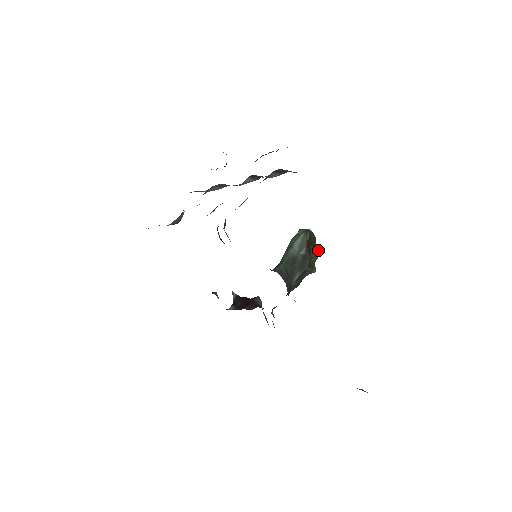
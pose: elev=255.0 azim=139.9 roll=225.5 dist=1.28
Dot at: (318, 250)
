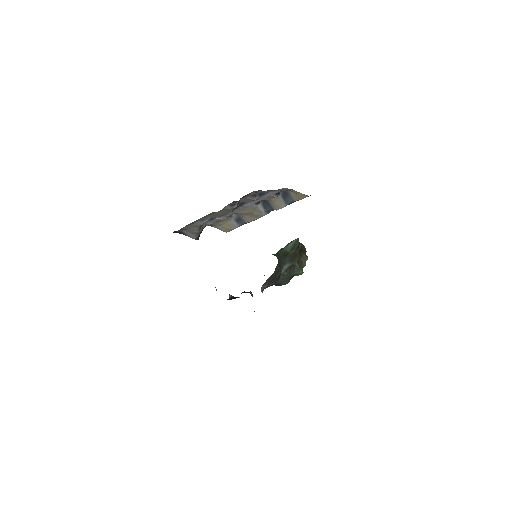
Dot at: occluded
